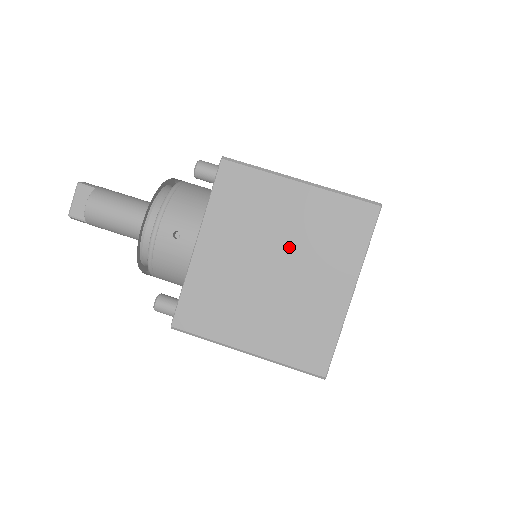
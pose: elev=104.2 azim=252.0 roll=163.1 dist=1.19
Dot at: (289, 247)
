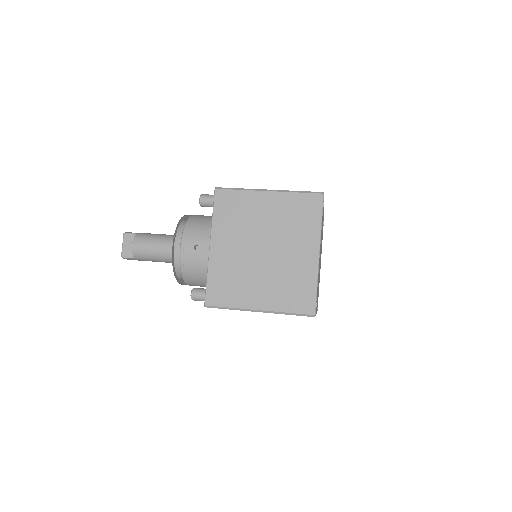
Dot at: (271, 234)
